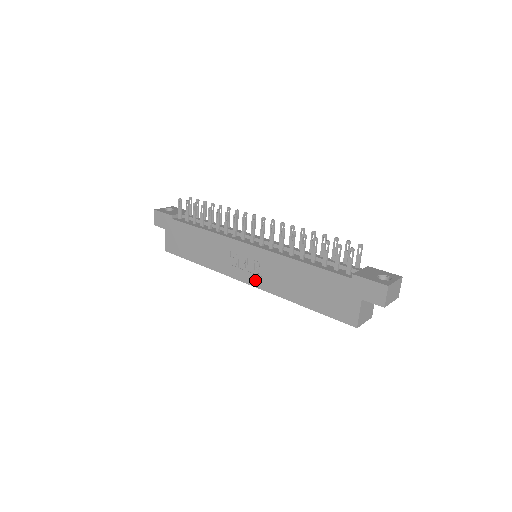
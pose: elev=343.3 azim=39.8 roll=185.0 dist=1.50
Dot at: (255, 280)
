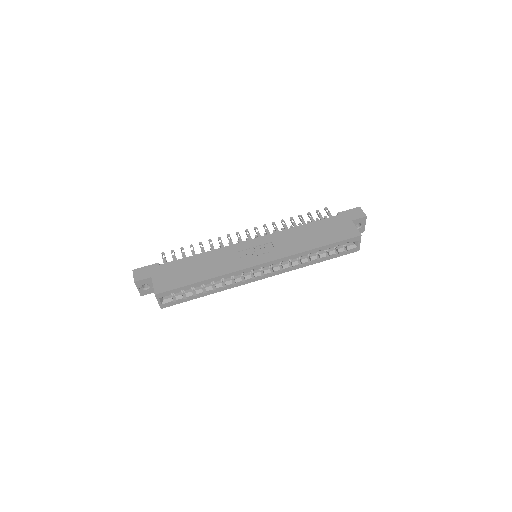
Dot at: (270, 256)
